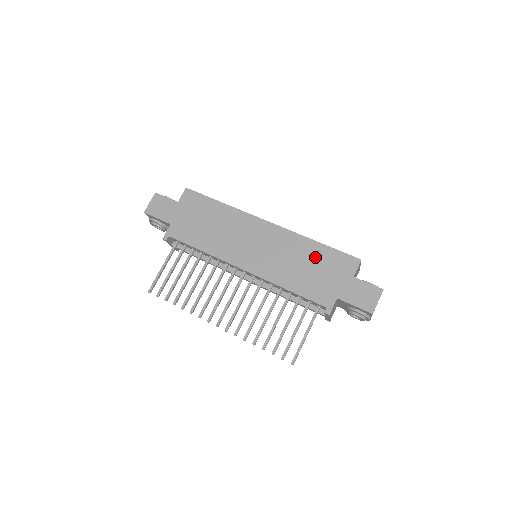
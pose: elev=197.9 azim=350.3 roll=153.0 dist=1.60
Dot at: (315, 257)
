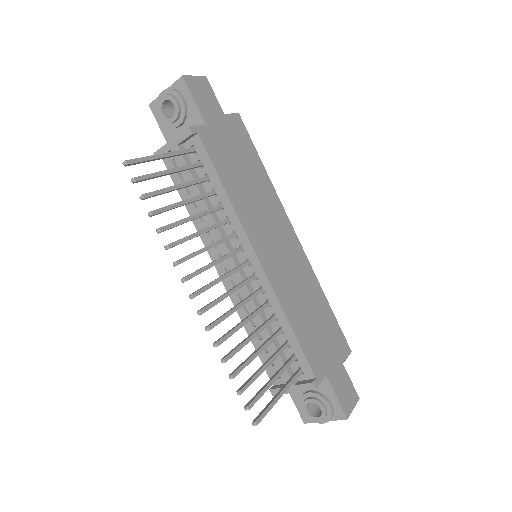
Dot at: (321, 312)
